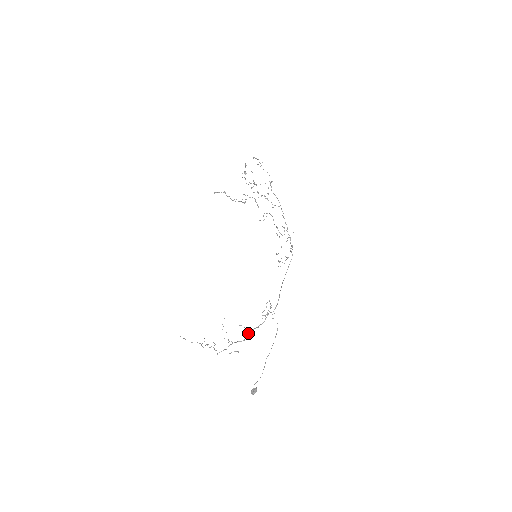
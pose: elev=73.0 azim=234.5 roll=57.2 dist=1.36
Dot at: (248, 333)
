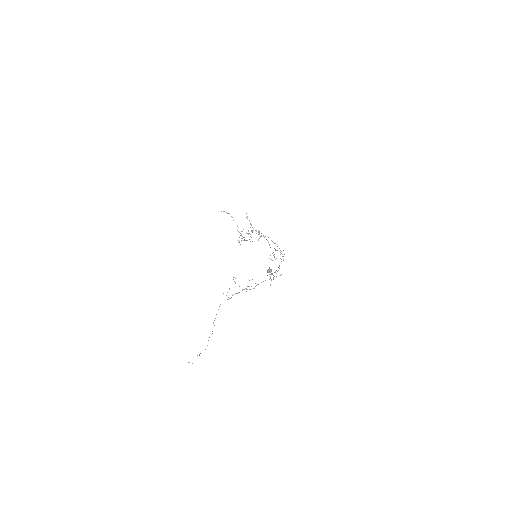
Dot at: (257, 284)
